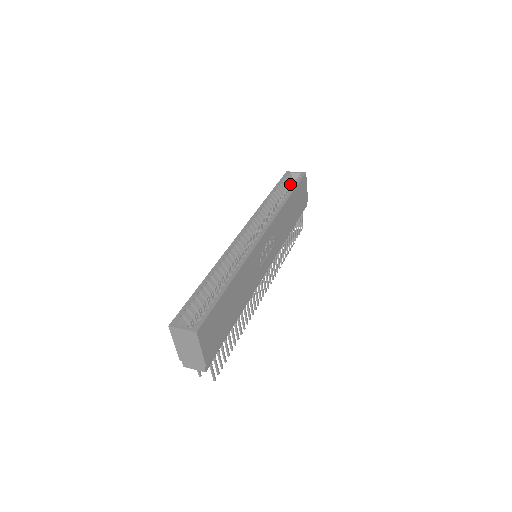
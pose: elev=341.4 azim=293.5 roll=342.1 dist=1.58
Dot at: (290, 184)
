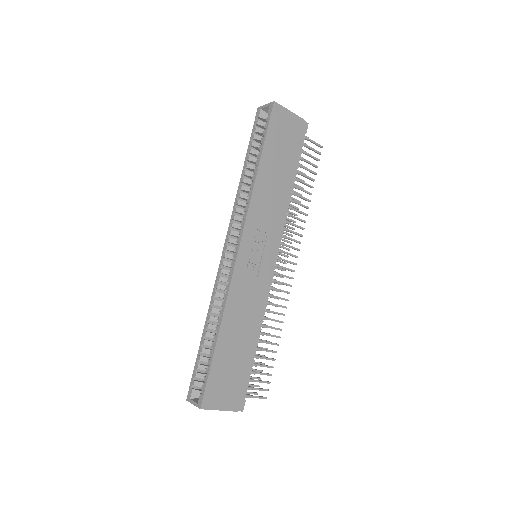
Dot at: occluded
